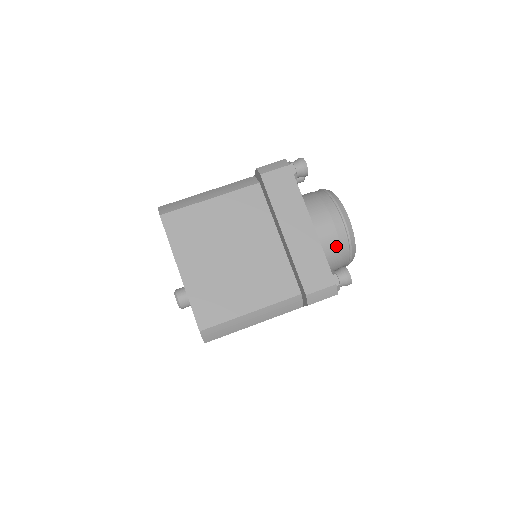
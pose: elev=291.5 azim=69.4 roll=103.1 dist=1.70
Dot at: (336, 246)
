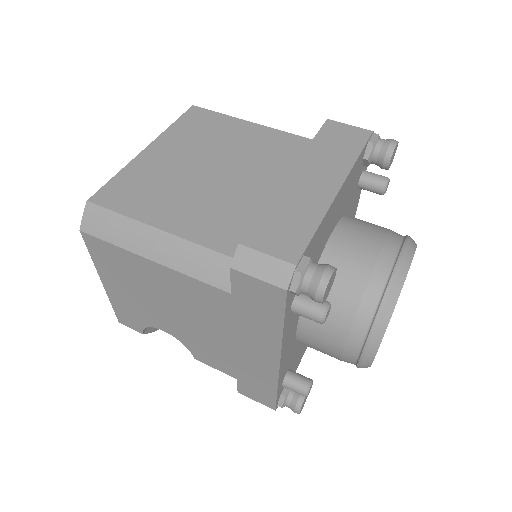
Dot at: (359, 283)
